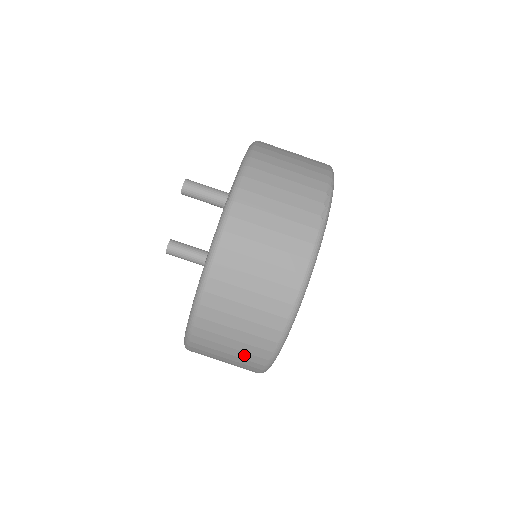
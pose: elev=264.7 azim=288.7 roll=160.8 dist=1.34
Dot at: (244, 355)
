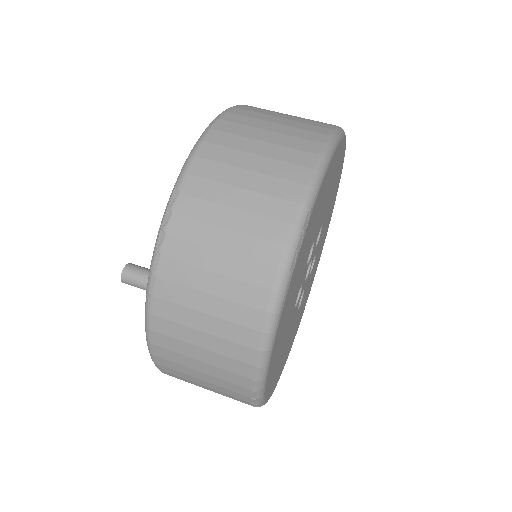
Dot at: (282, 152)
